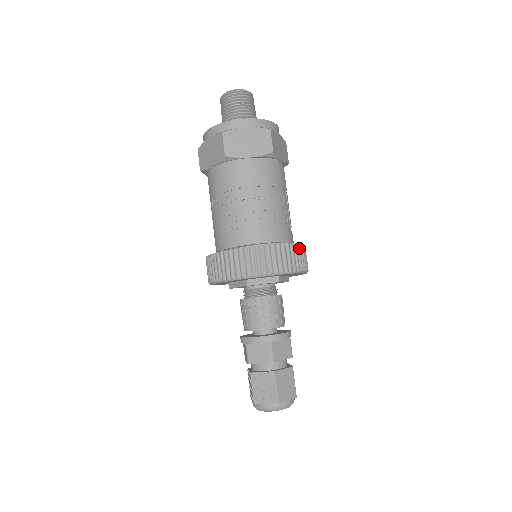
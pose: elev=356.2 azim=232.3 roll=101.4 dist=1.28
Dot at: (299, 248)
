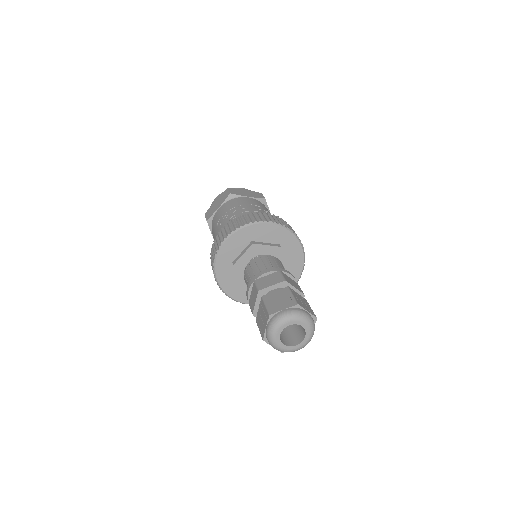
Dot at: occluded
